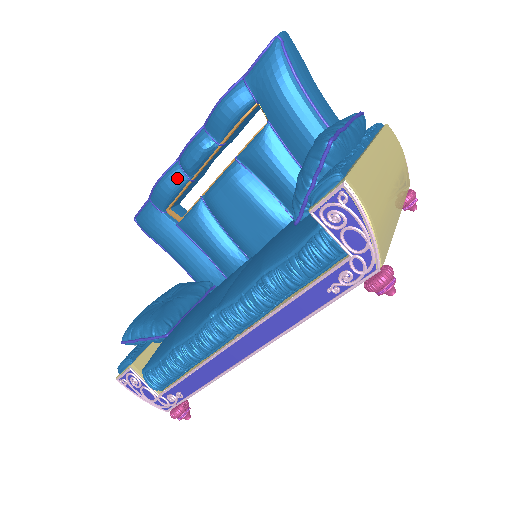
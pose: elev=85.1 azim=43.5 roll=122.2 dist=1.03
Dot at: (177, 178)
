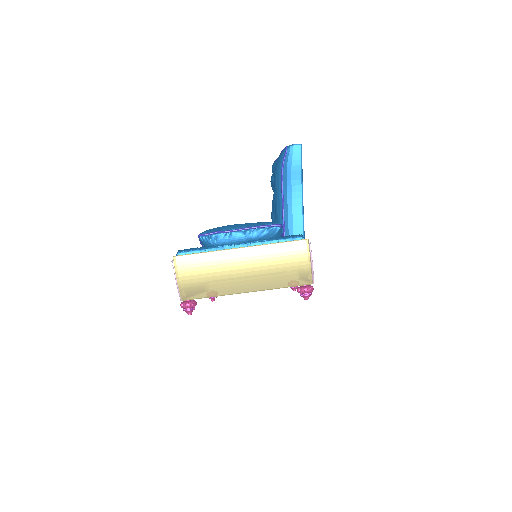
Dot at: occluded
